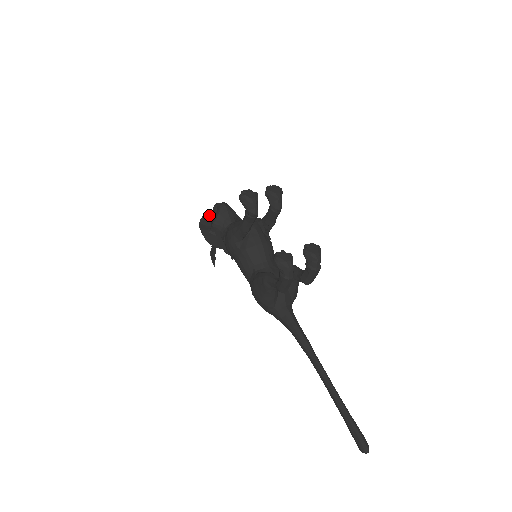
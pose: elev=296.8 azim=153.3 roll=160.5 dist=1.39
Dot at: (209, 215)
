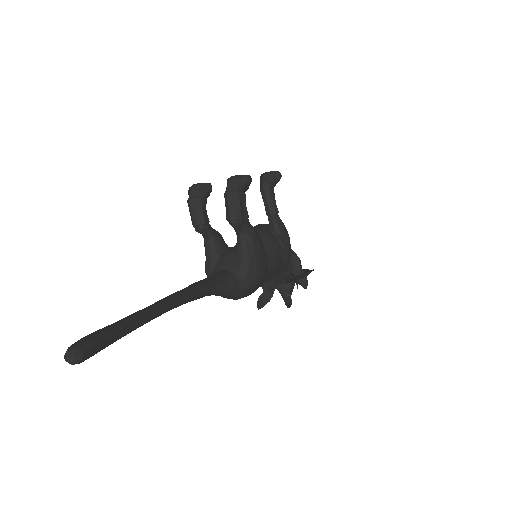
Dot at: occluded
